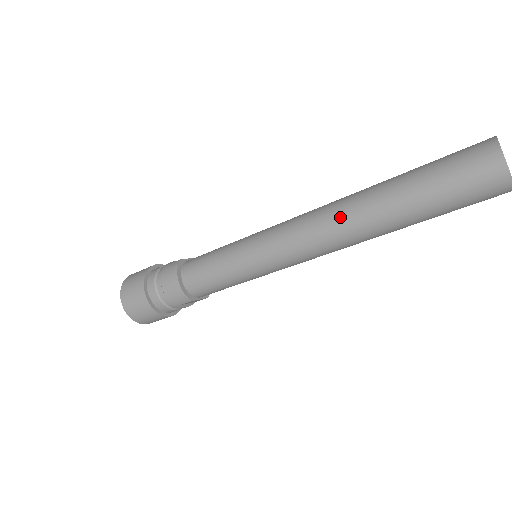
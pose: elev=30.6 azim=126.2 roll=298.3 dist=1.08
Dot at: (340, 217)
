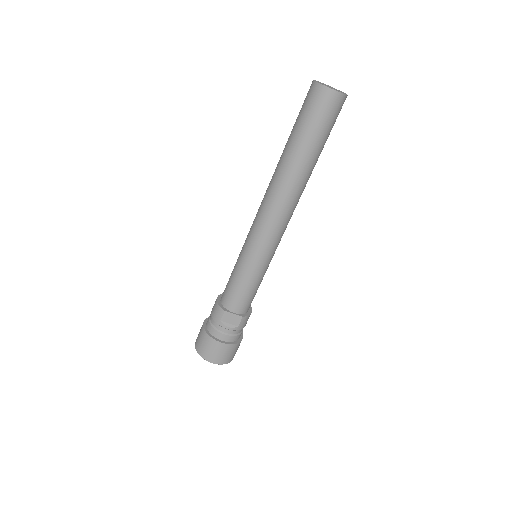
Dot at: (270, 181)
